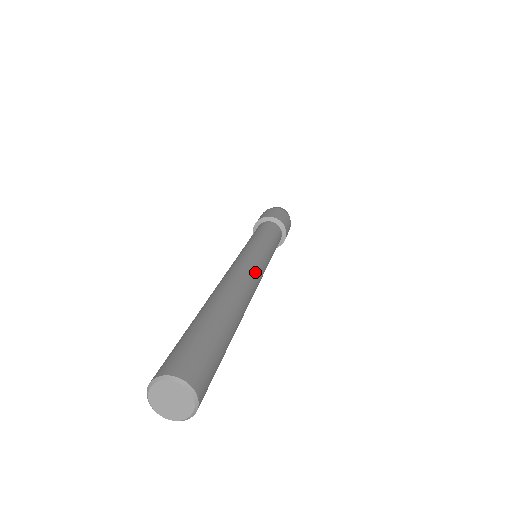
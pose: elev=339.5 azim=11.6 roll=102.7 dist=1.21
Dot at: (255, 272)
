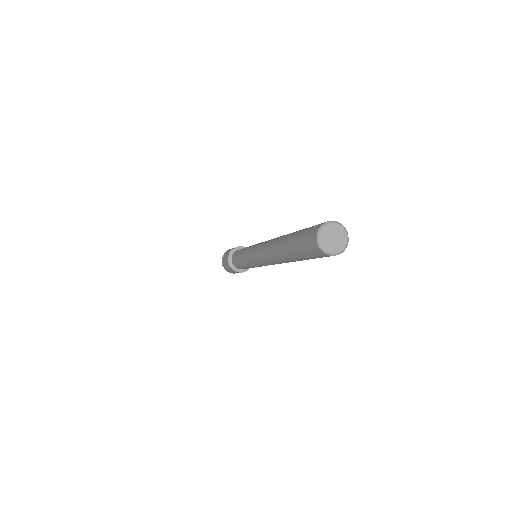
Dot at: occluded
